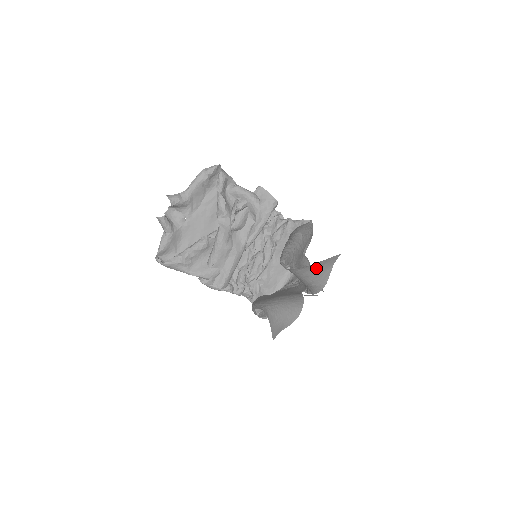
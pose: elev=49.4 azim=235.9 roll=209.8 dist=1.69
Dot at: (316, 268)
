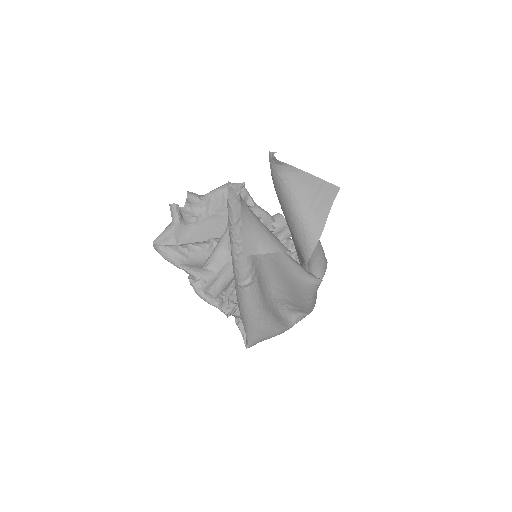
Dot at: (309, 191)
